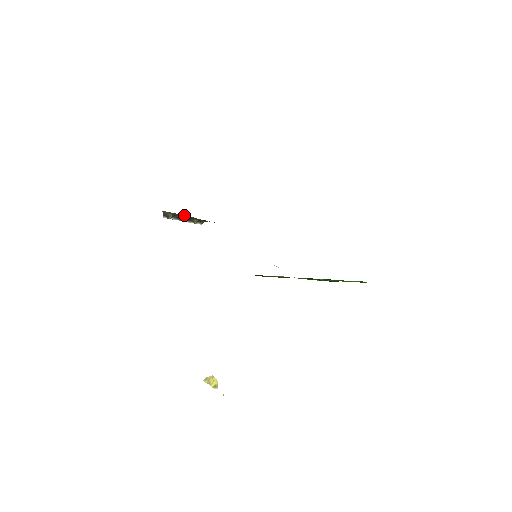
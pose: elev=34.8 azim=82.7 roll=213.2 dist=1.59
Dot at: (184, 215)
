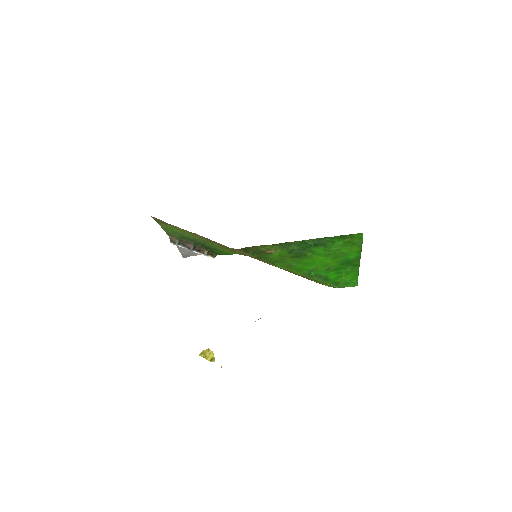
Dot at: (190, 241)
